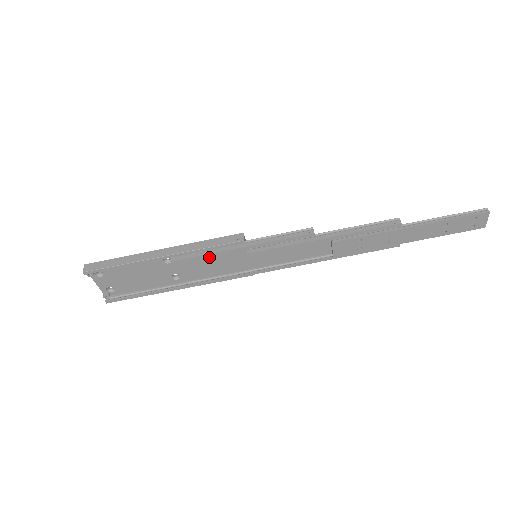
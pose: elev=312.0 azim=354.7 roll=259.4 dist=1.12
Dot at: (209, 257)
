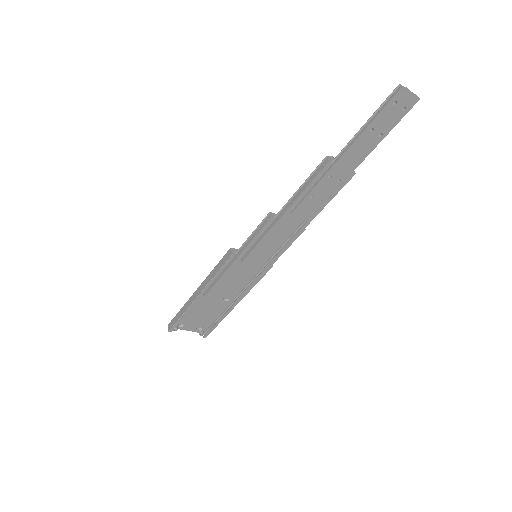
Dot at: (226, 278)
